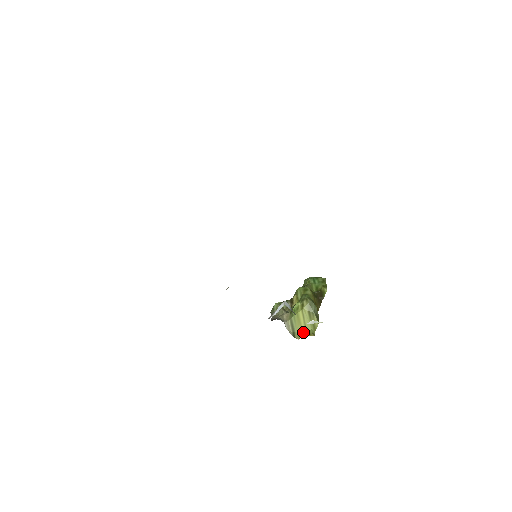
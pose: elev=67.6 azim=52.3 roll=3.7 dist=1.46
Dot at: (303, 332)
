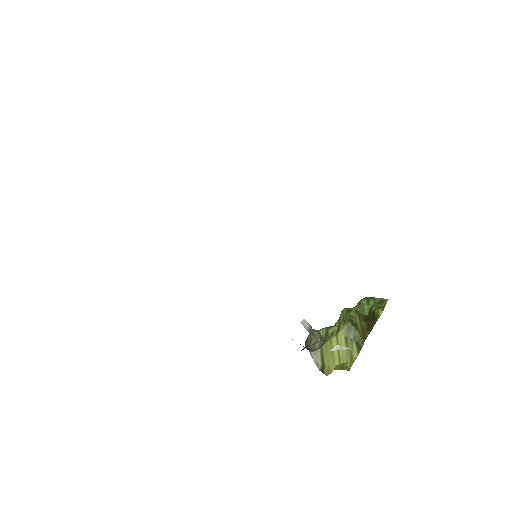
Dot at: (335, 365)
